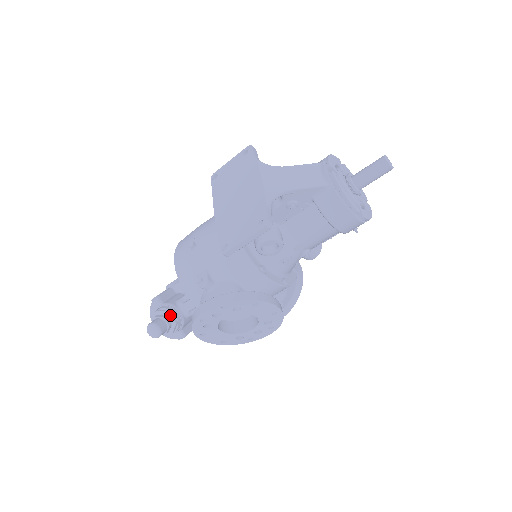
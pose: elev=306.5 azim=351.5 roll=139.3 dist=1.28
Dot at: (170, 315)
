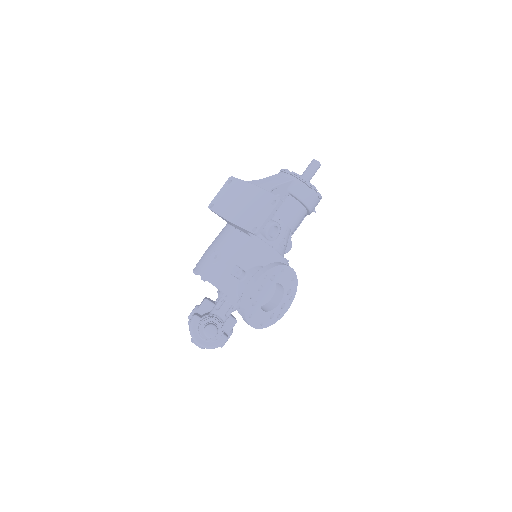
Dot at: (215, 319)
